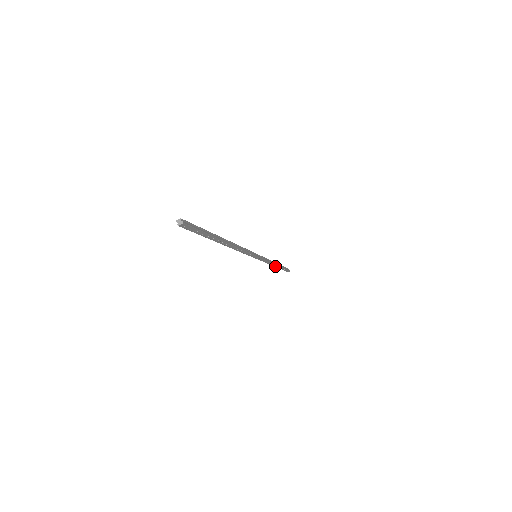
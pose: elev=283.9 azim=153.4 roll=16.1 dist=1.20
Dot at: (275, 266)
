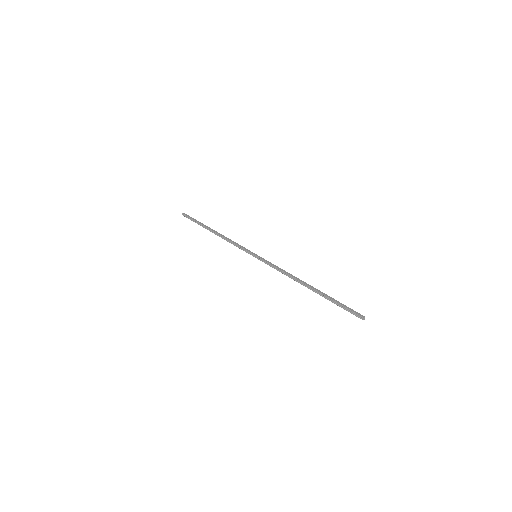
Dot at: (214, 233)
